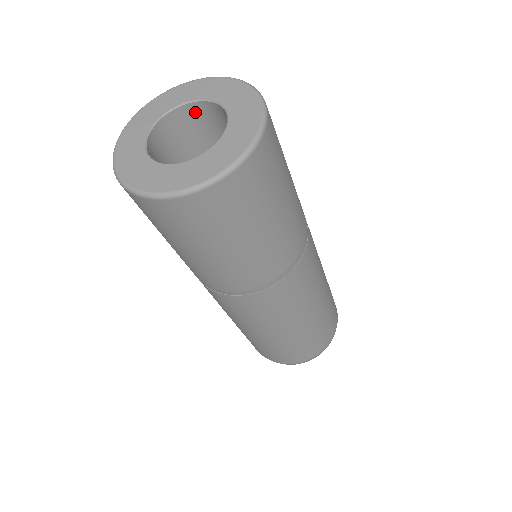
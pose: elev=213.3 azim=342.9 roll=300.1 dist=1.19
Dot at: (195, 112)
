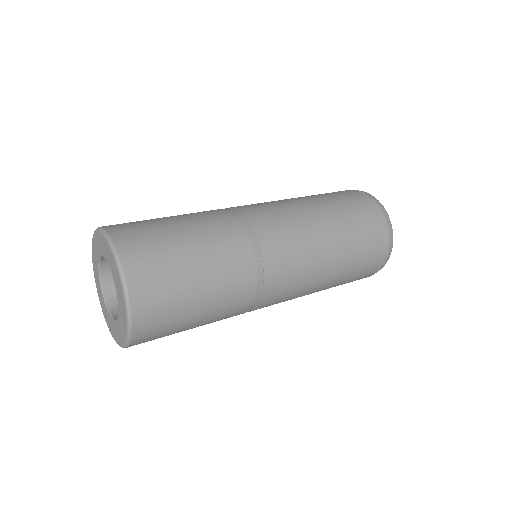
Dot at: occluded
